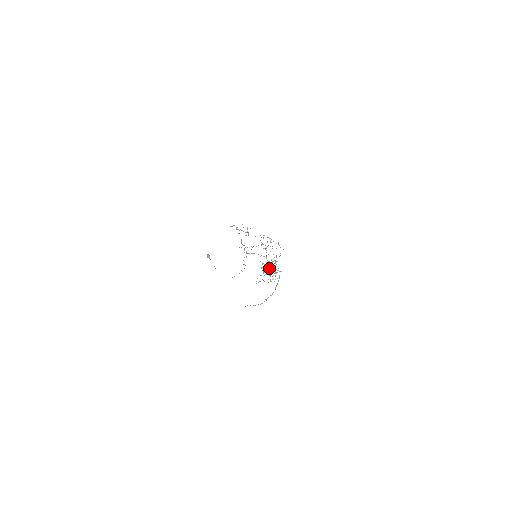
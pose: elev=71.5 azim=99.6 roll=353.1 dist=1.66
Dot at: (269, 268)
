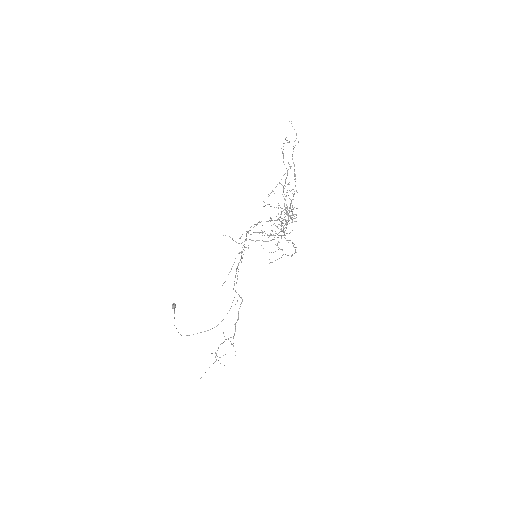
Dot at: occluded
